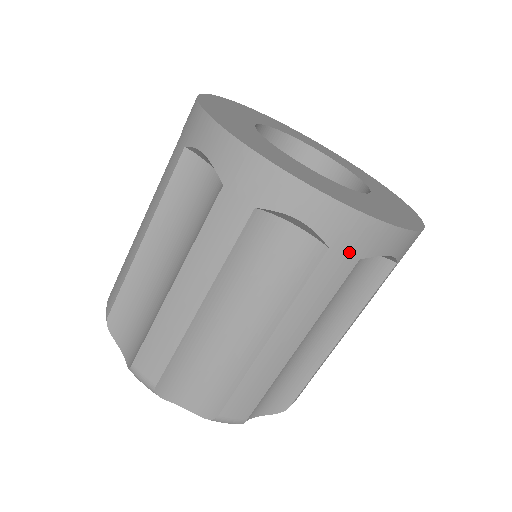
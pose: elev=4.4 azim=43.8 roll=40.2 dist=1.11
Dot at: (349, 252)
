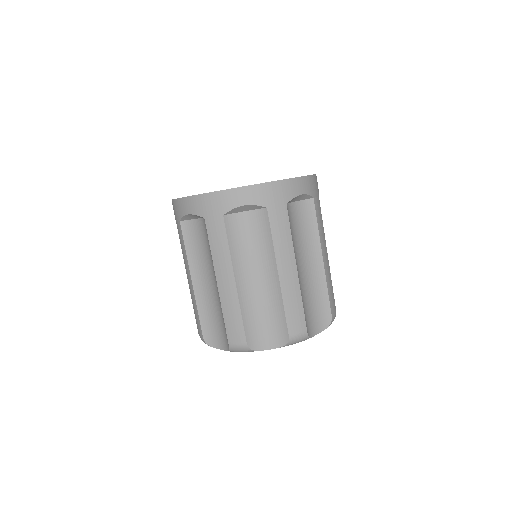
Dot at: (278, 204)
